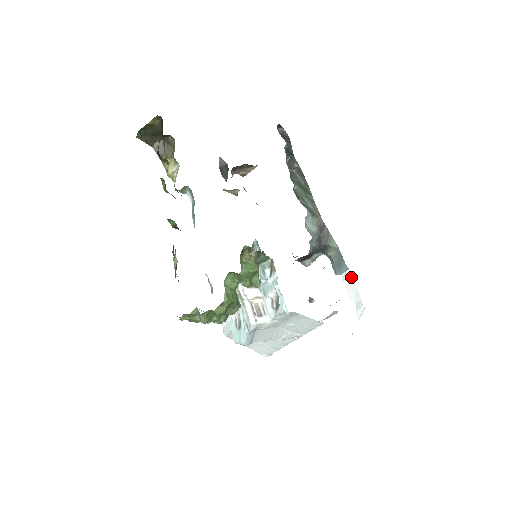
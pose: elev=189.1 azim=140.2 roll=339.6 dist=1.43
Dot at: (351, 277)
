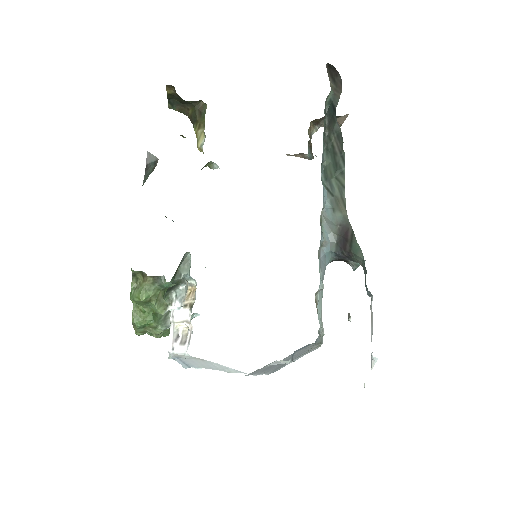
Dot at: (371, 307)
